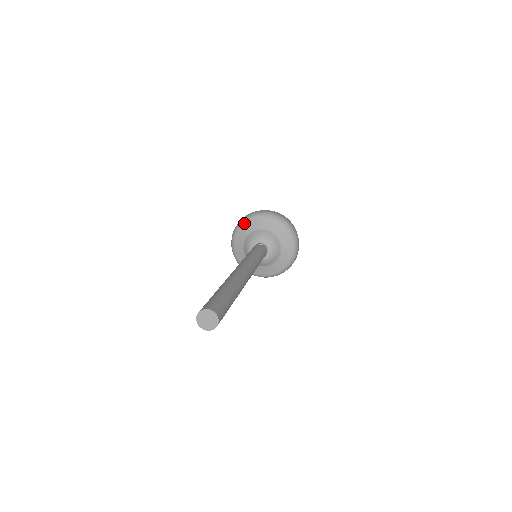
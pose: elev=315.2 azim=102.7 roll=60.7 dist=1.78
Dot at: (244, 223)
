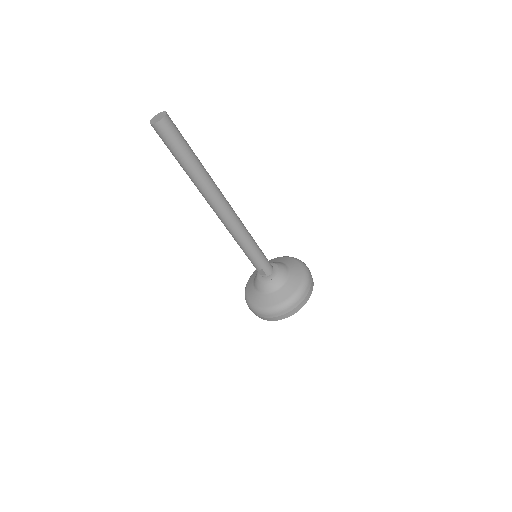
Dot at: occluded
